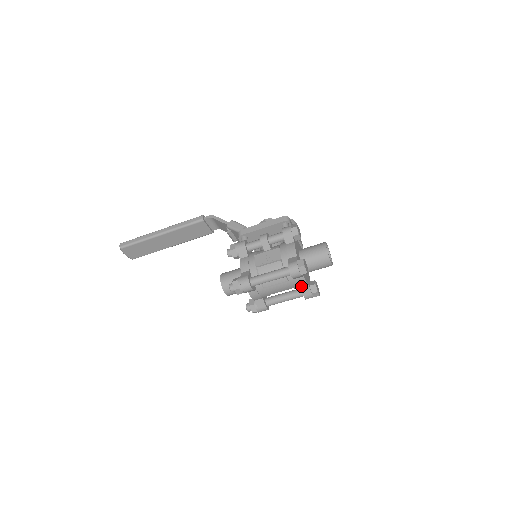
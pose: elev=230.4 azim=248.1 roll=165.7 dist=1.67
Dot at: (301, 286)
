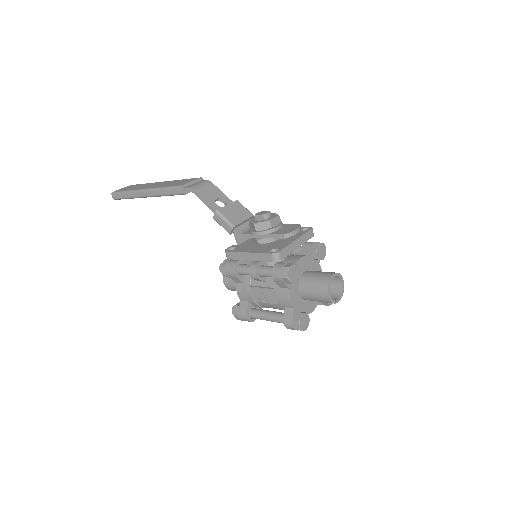
Dot at: occluded
